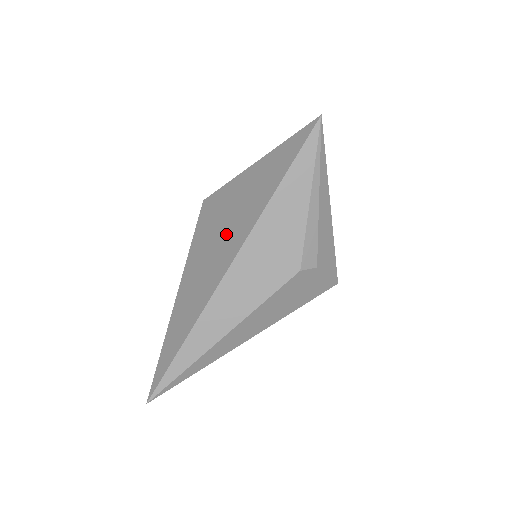
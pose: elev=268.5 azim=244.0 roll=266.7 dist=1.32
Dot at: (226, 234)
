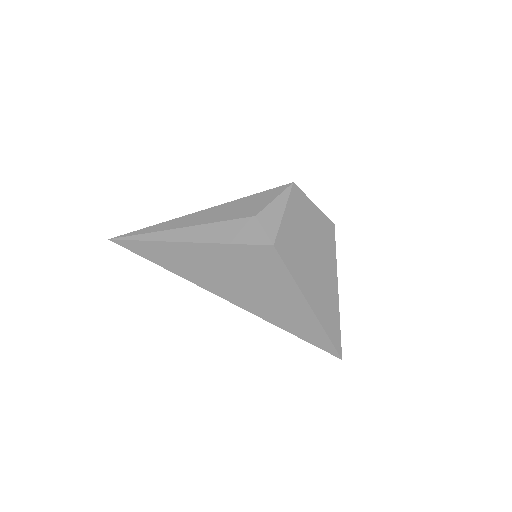
Dot at: (244, 288)
